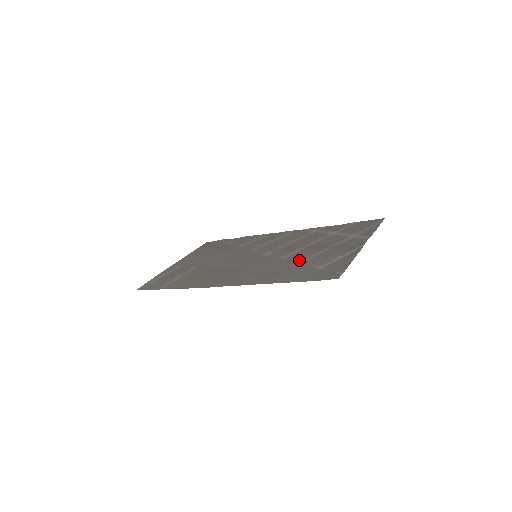
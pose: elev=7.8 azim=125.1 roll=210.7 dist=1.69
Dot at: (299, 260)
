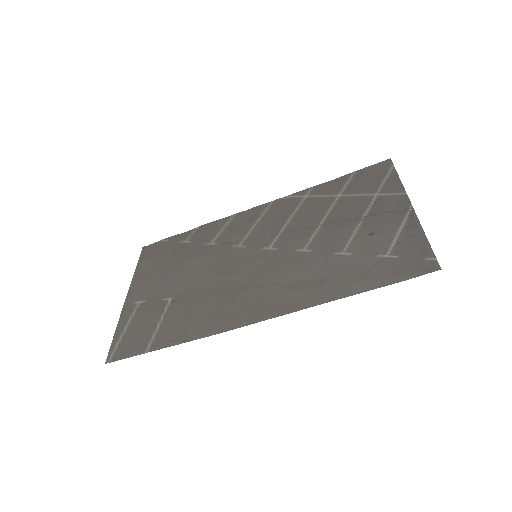
Dot at: (337, 250)
